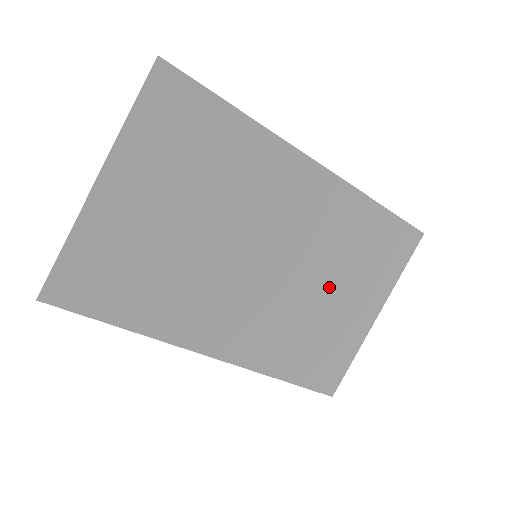
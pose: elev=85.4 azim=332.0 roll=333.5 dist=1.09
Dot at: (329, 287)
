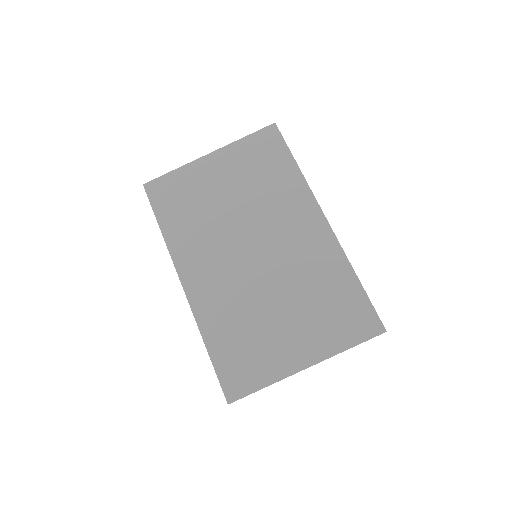
Dot at: (284, 306)
